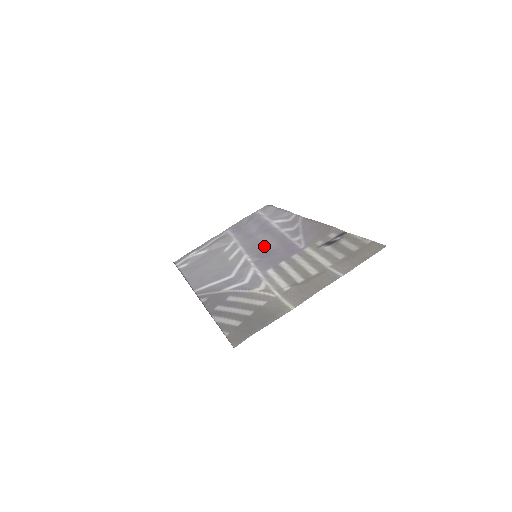
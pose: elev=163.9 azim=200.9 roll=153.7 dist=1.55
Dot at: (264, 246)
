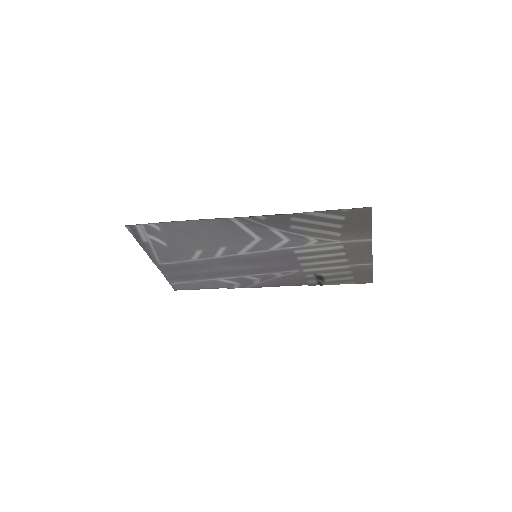
Dot at: (250, 263)
